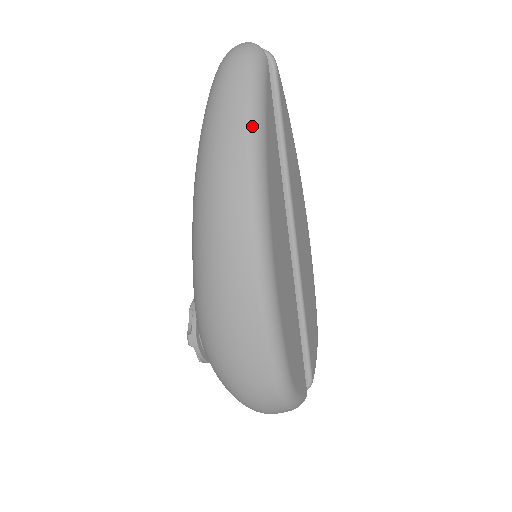
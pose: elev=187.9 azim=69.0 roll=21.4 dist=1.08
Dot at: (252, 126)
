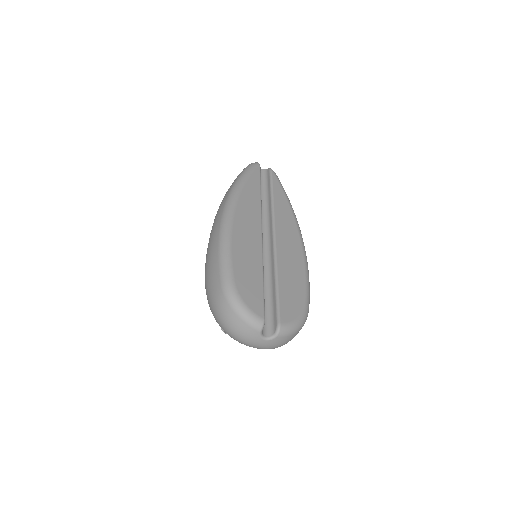
Dot at: (237, 180)
